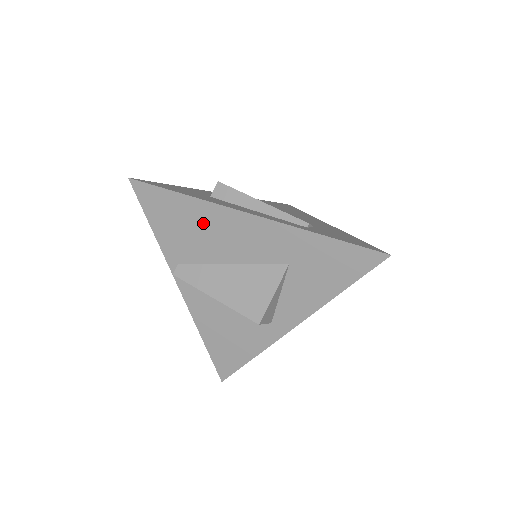
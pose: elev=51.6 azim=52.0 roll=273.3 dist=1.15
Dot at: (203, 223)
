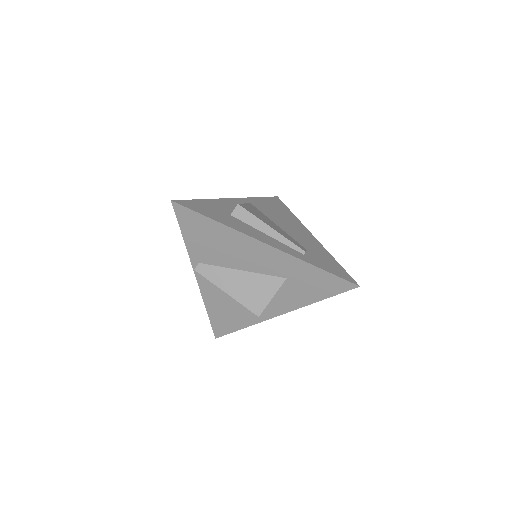
Dot at: (227, 242)
